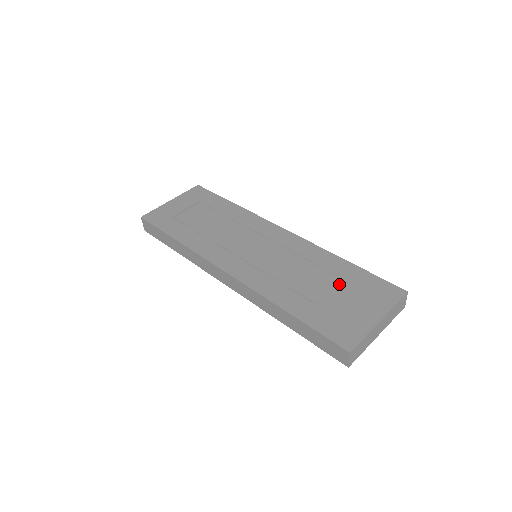
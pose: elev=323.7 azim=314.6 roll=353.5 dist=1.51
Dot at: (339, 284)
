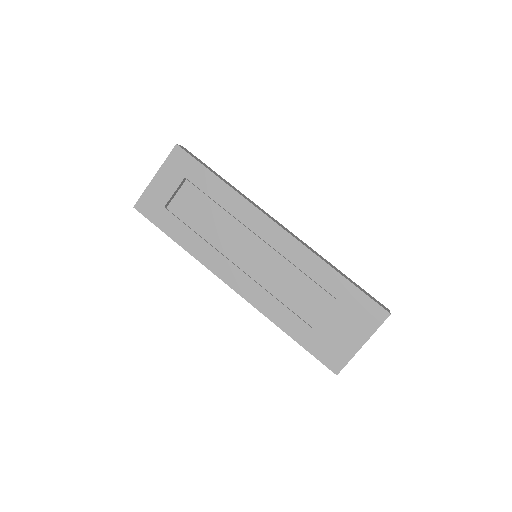
Dot at: (332, 305)
